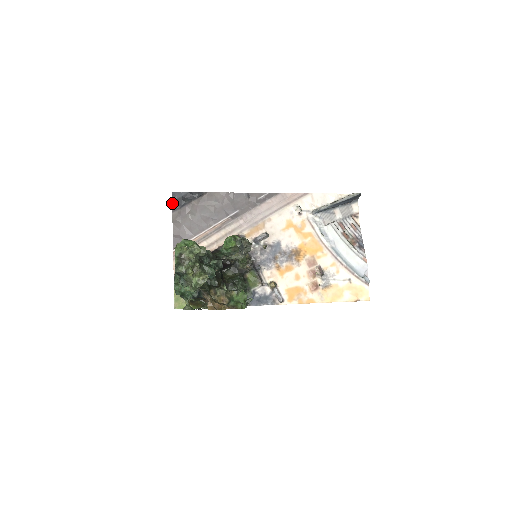
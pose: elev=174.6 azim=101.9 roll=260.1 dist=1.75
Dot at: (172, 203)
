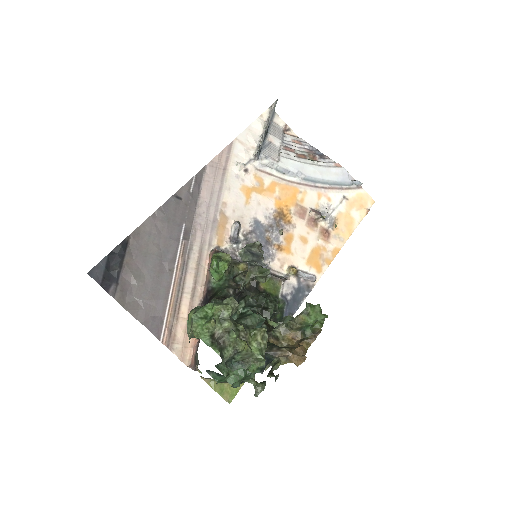
Dot at: occluded
